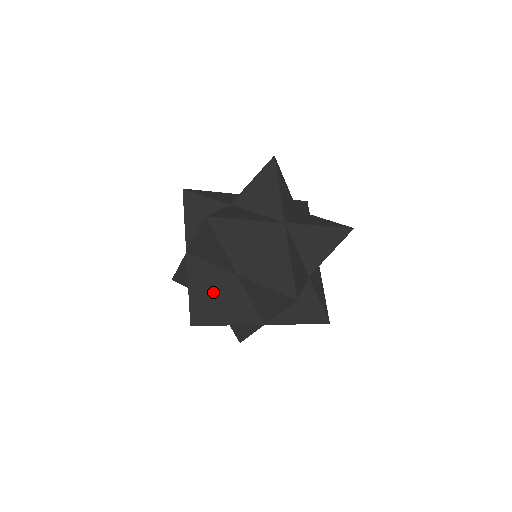
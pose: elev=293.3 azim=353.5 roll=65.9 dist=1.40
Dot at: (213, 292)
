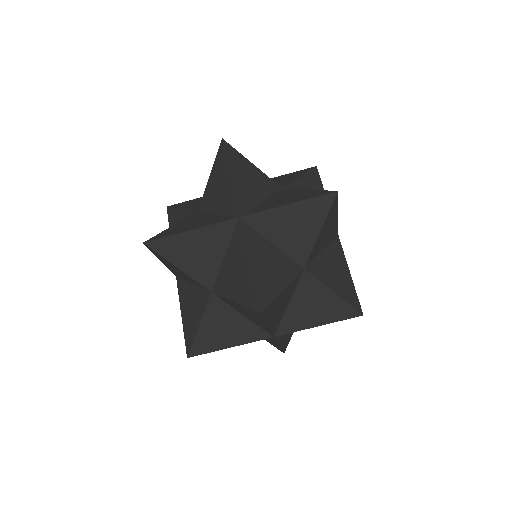
Dot at: (197, 317)
